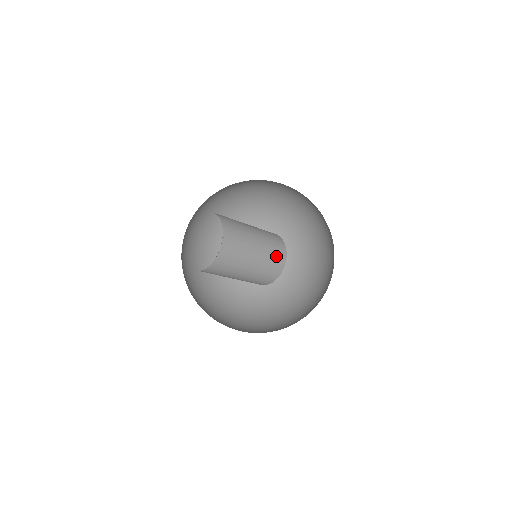
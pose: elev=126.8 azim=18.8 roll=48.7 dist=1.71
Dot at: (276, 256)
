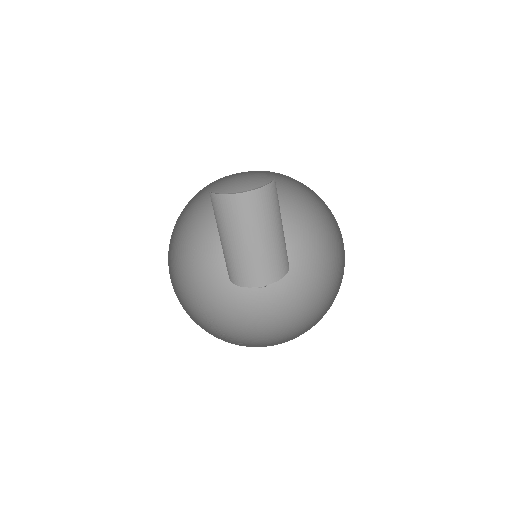
Dot at: occluded
